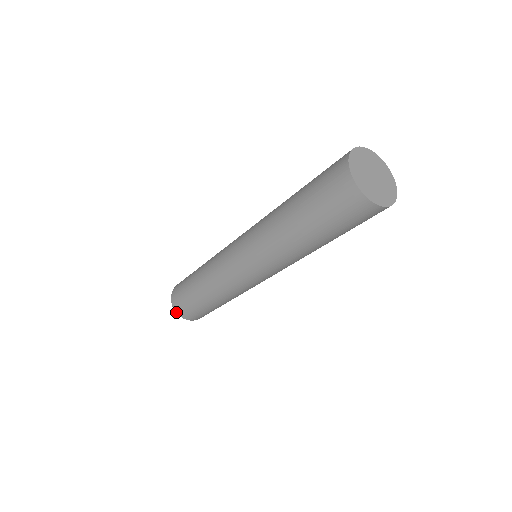
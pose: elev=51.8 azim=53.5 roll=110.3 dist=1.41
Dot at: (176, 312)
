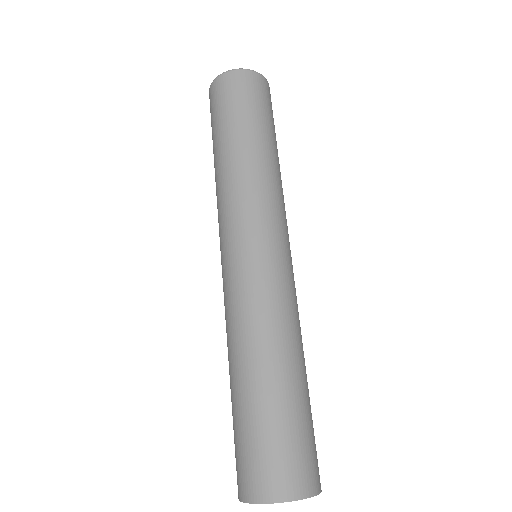
Dot at: occluded
